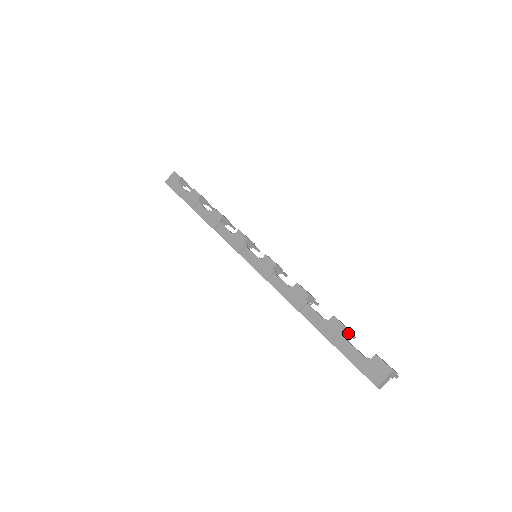
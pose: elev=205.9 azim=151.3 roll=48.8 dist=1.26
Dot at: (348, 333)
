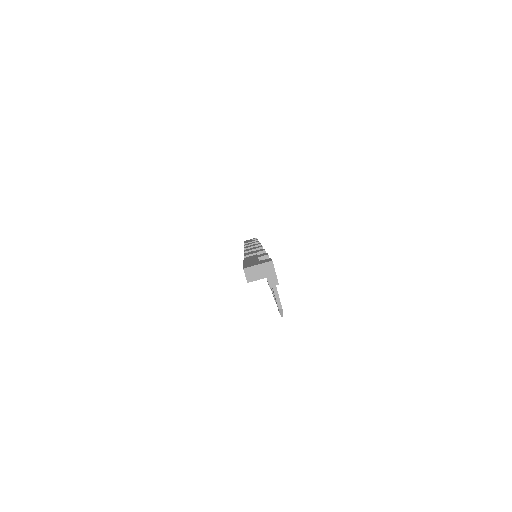
Dot at: occluded
